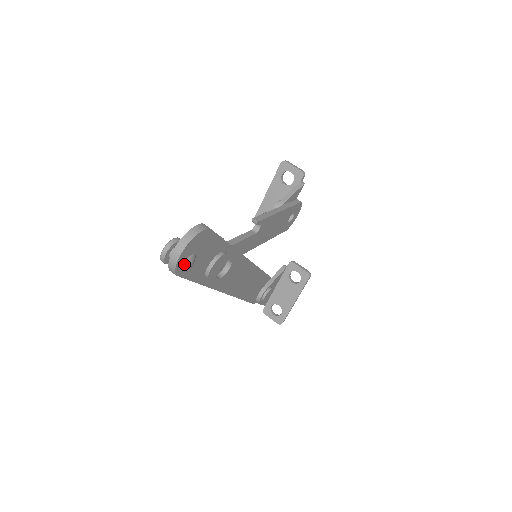
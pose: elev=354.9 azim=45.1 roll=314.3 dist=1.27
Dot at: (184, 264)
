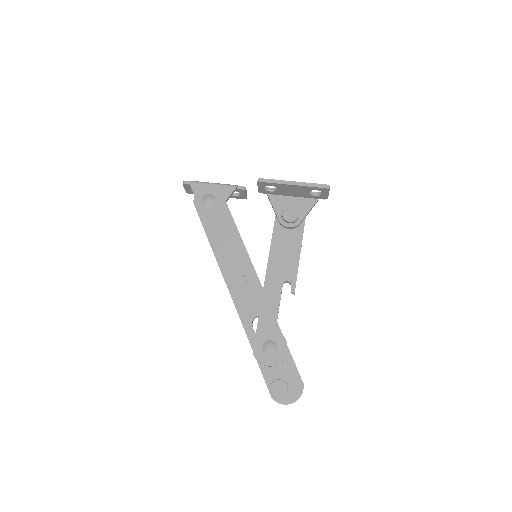
Dot at: occluded
